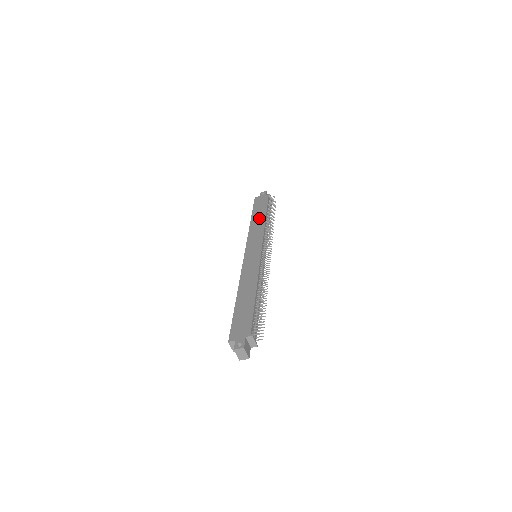
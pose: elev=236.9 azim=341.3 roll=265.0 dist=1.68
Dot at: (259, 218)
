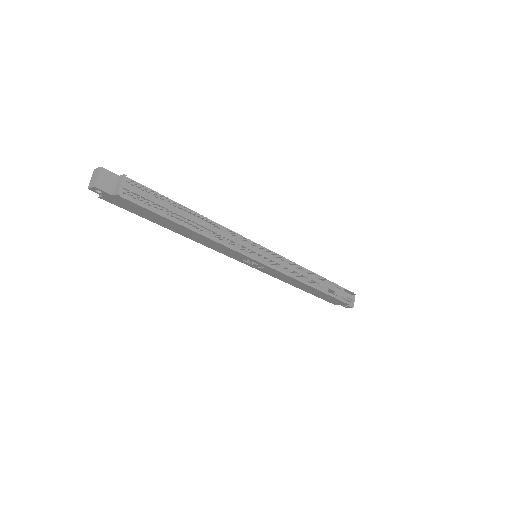
Dot at: occluded
